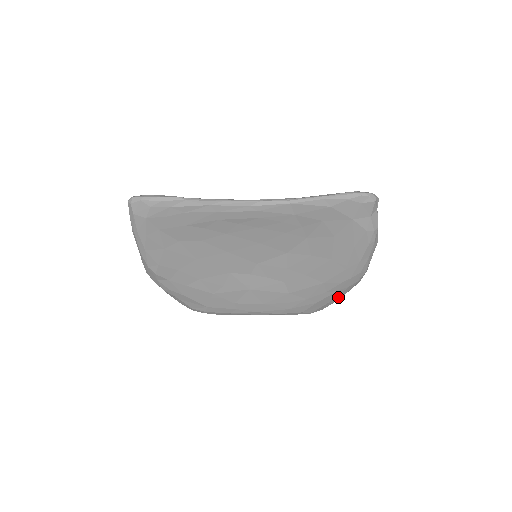
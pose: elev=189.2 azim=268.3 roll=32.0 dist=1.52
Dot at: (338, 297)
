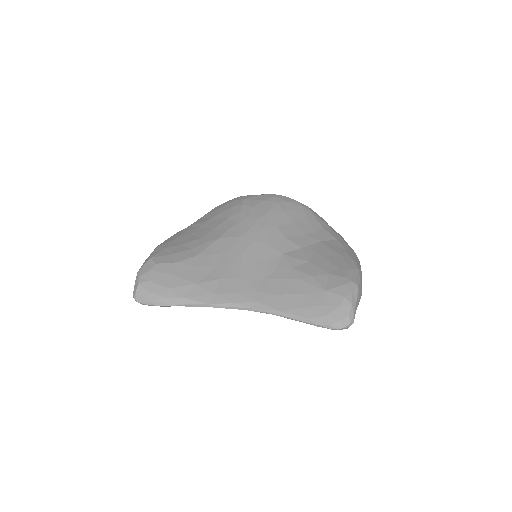
Dot at: occluded
